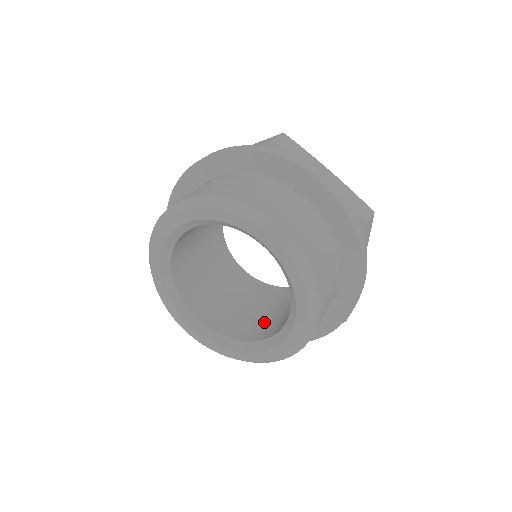
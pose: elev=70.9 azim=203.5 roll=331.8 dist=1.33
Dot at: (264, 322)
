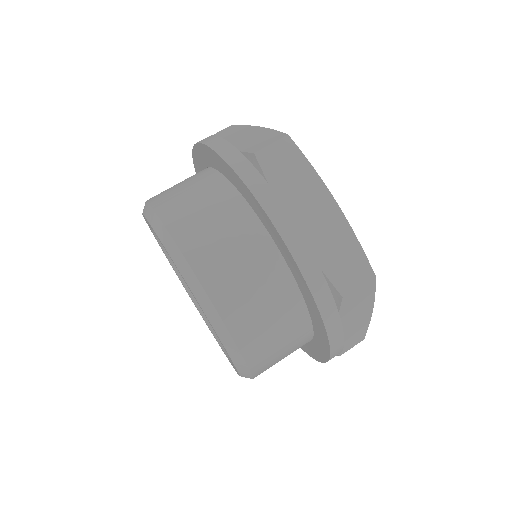
Dot at: occluded
